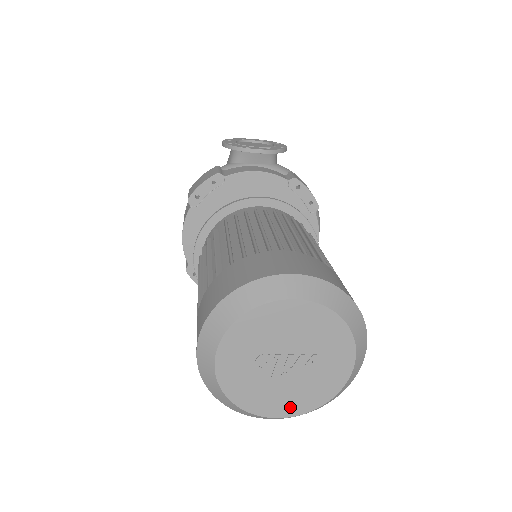
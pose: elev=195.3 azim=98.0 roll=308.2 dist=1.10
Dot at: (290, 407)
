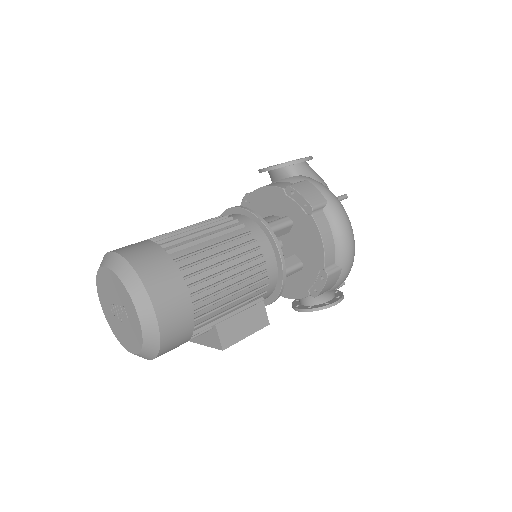
Dot at: (132, 346)
